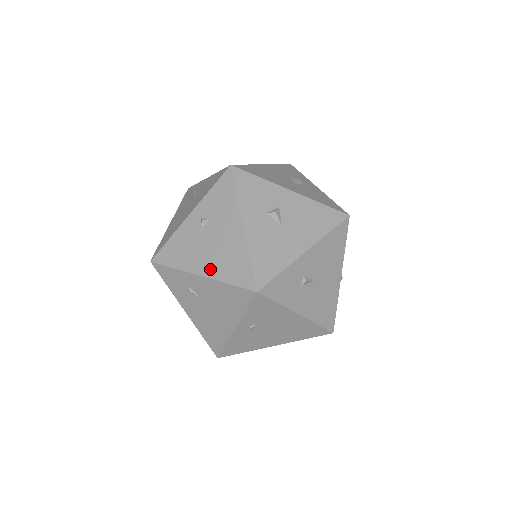
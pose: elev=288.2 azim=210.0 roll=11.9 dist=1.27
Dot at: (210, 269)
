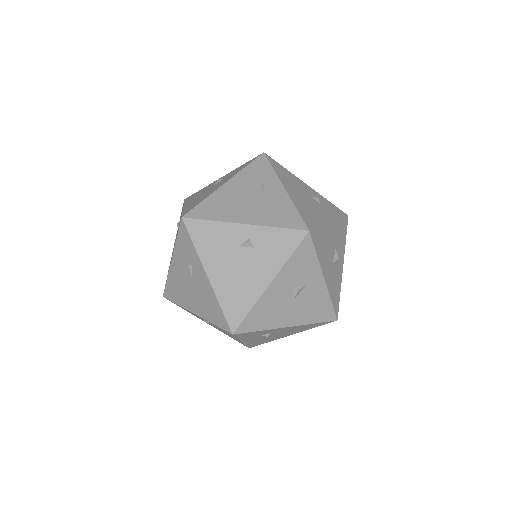
Dot at: (218, 281)
